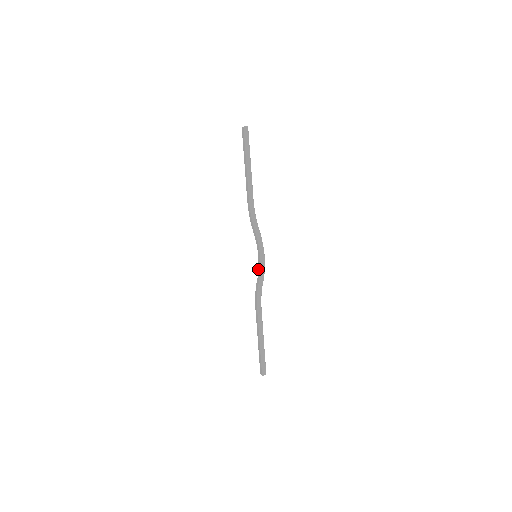
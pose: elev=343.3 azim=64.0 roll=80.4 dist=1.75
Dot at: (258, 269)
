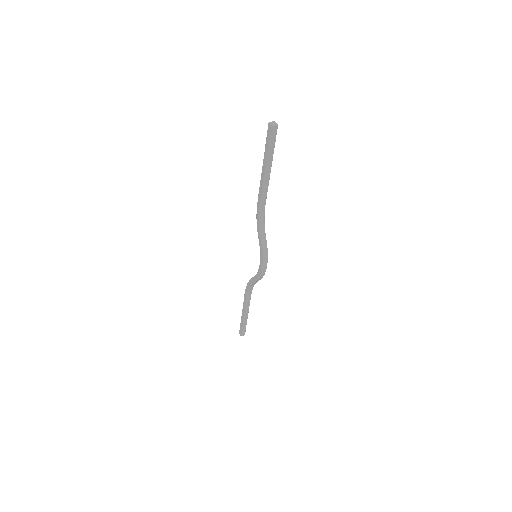
Dot at: (257, 273)
